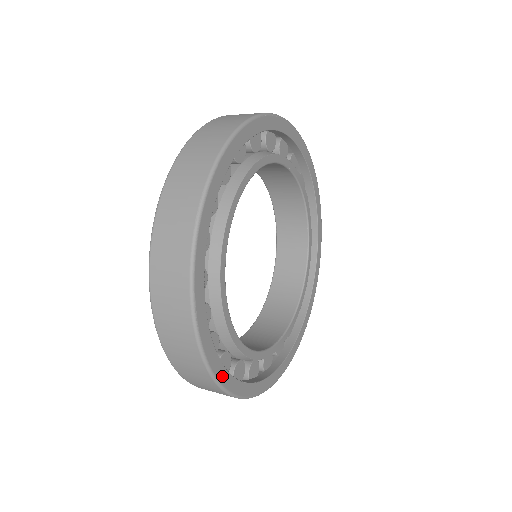
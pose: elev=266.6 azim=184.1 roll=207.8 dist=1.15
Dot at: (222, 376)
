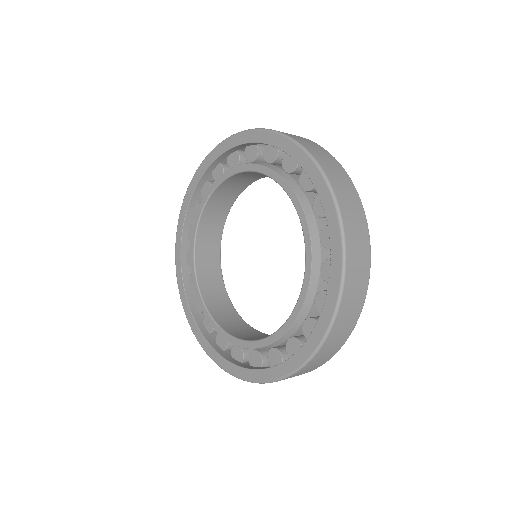
Dot at: occluded
